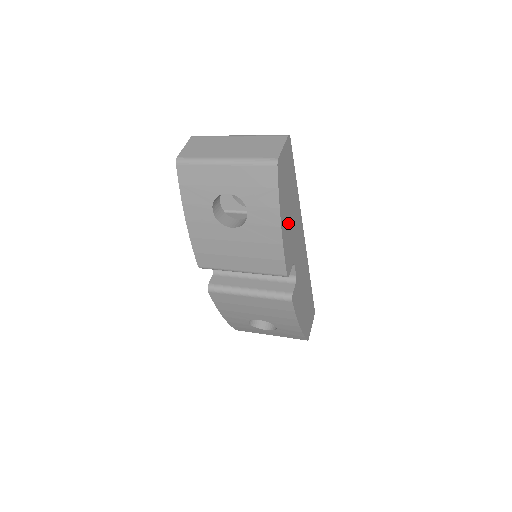
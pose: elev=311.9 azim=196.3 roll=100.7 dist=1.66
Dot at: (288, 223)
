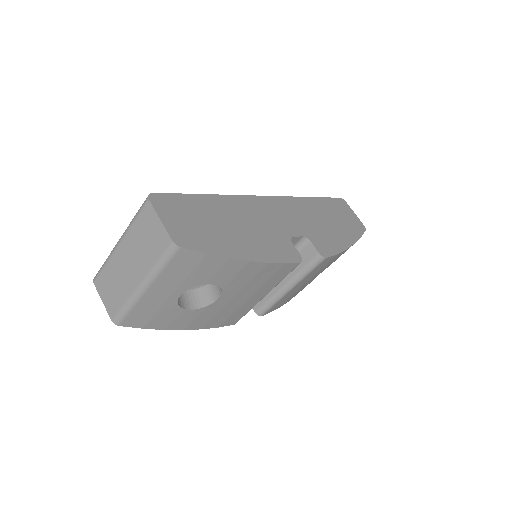
Dot at: (247, 238)
